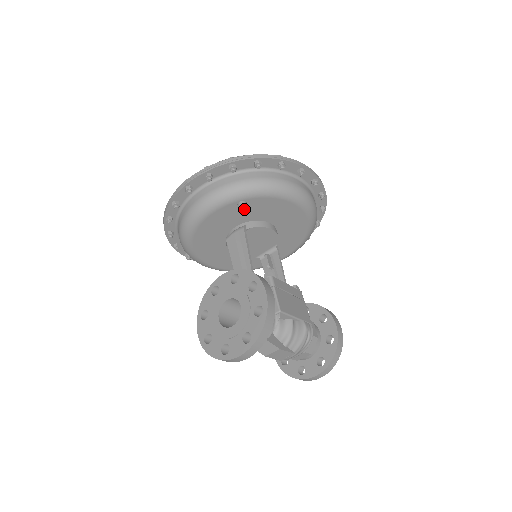
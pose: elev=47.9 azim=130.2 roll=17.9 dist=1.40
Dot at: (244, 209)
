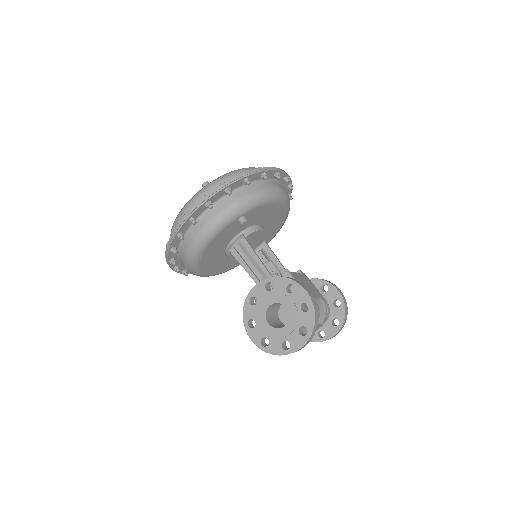
Dot at: (245, 223)
